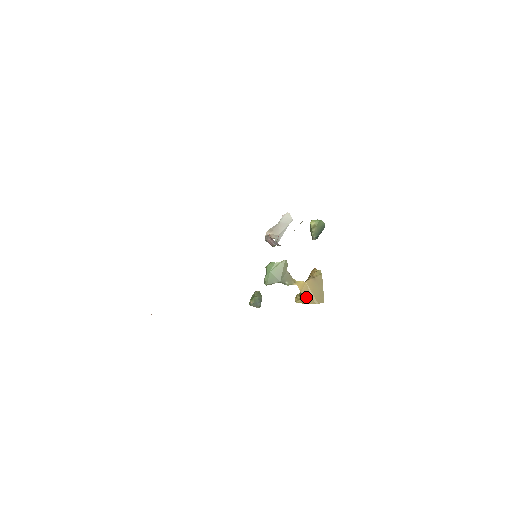
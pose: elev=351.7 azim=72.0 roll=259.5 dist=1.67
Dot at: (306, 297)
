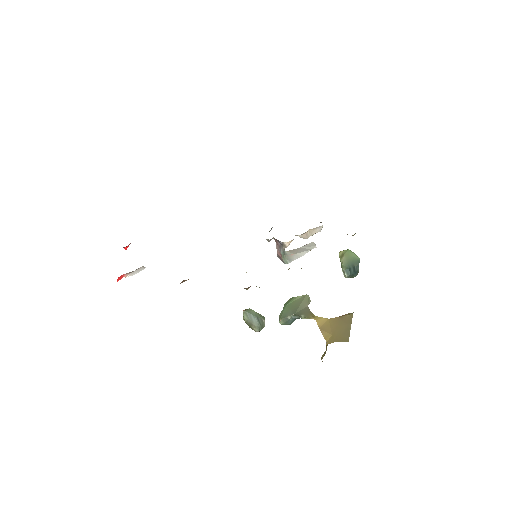
Dot at: (325, 335)
